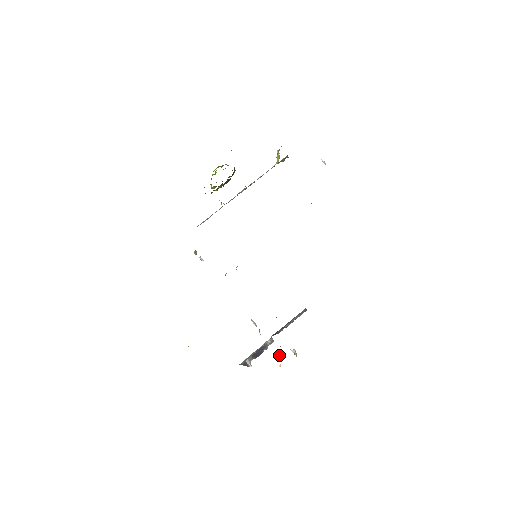
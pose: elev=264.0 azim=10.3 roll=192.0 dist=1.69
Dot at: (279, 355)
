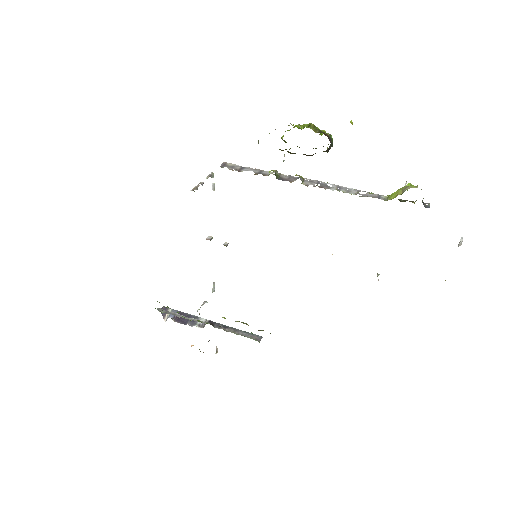
Dot at: occluded
